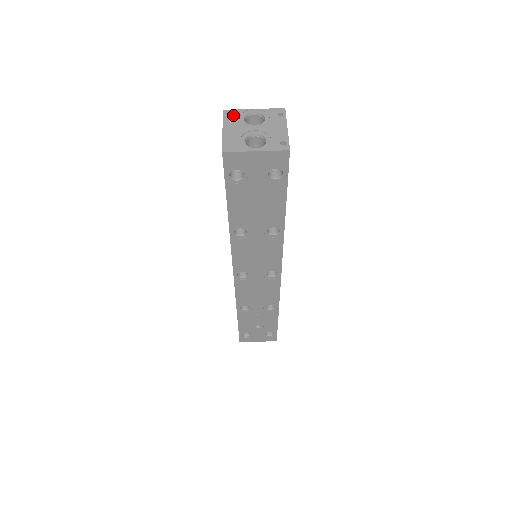
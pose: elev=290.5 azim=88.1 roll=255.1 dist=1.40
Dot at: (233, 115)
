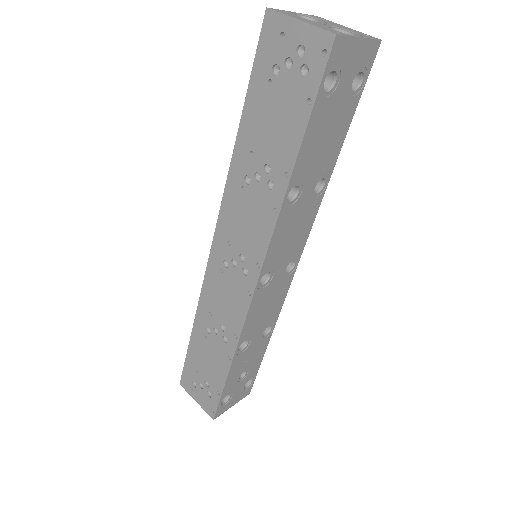
Dot at: (285, 12)
